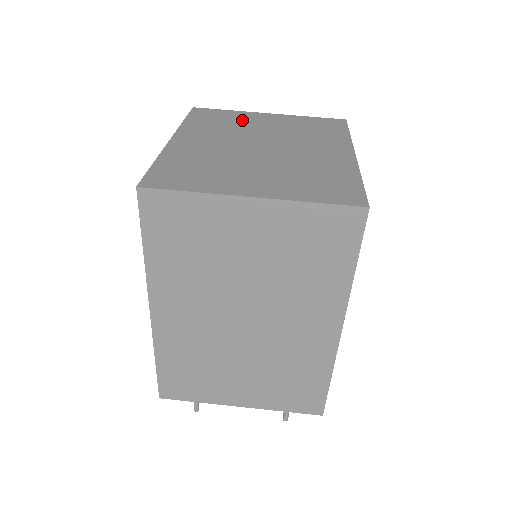
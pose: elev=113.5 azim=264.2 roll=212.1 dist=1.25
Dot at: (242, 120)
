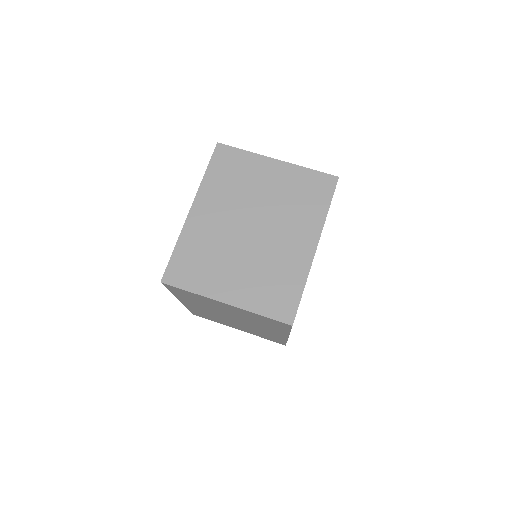
Dot at: (251, 174)
